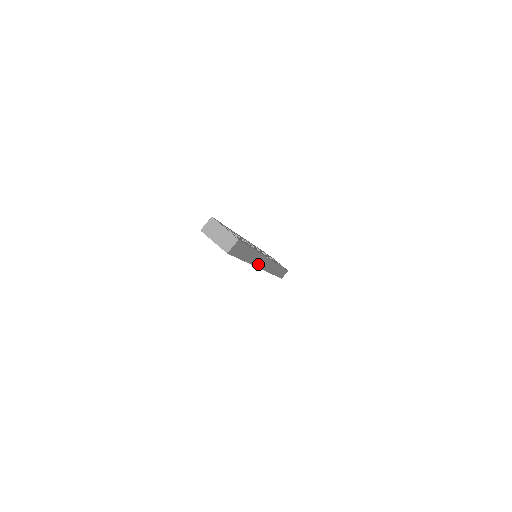
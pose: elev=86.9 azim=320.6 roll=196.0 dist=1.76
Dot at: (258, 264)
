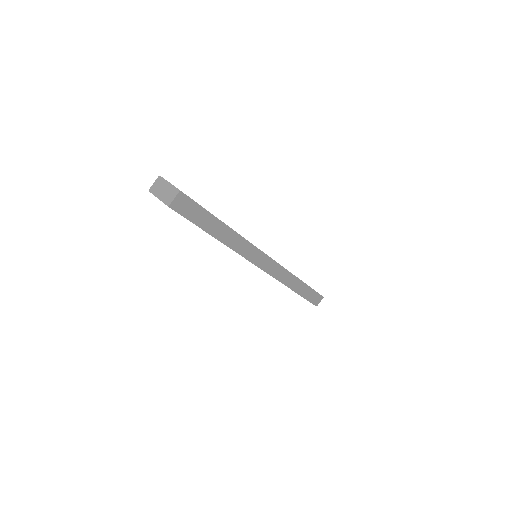
Dot at: (248, 256)
